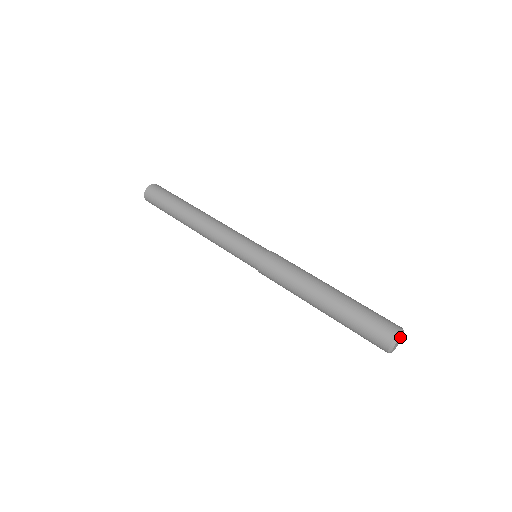
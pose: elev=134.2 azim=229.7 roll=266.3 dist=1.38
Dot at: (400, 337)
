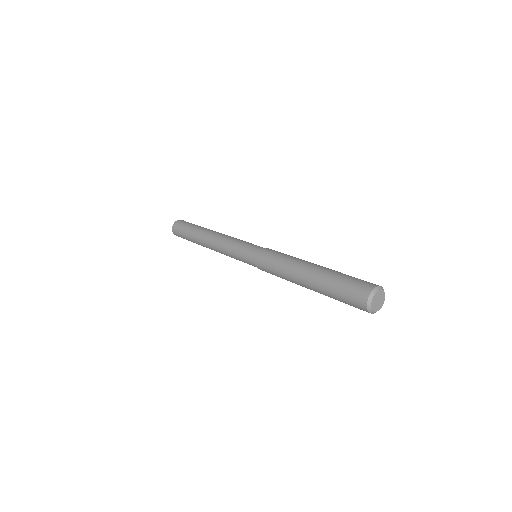
Dot at: (382, 296)
